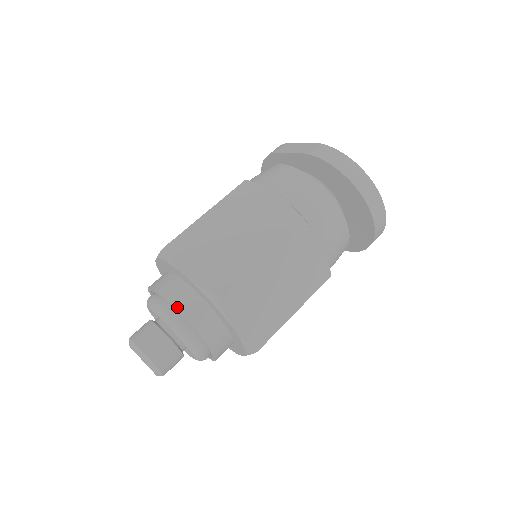
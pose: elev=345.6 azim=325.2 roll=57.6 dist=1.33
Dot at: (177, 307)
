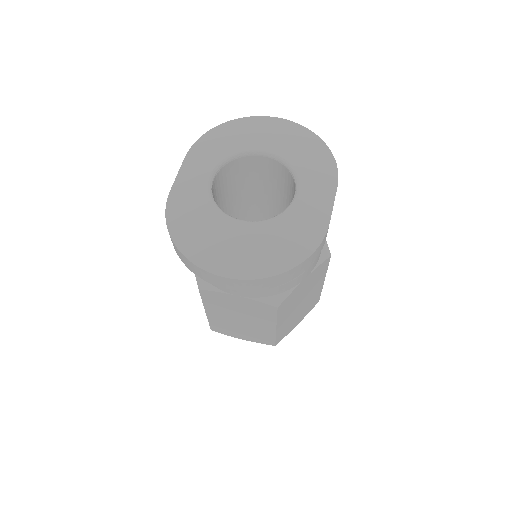
Dot at: occluded
